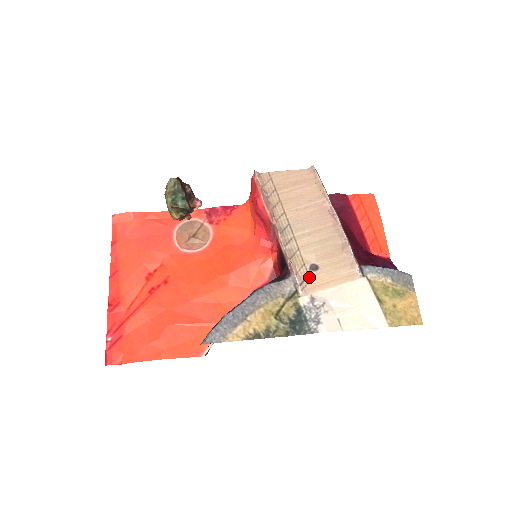
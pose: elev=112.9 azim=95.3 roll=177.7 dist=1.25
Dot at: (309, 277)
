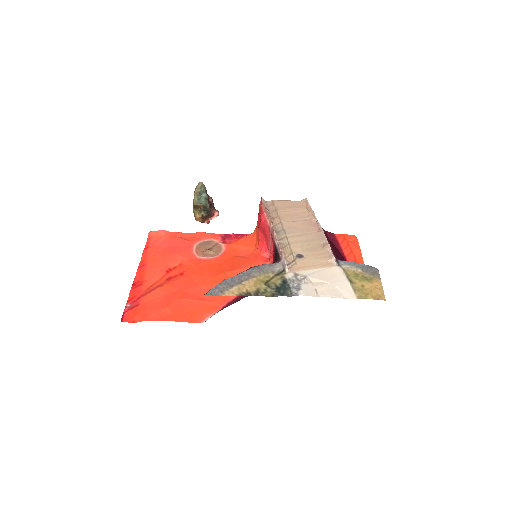
Dot at: (295, 261)
